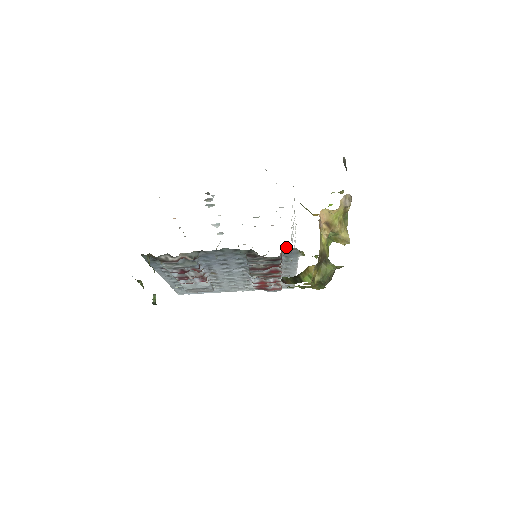
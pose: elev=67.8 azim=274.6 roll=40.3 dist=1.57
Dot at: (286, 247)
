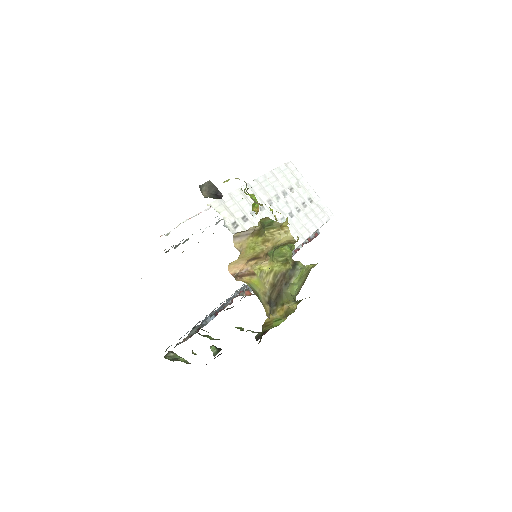
Dot at: occluded
